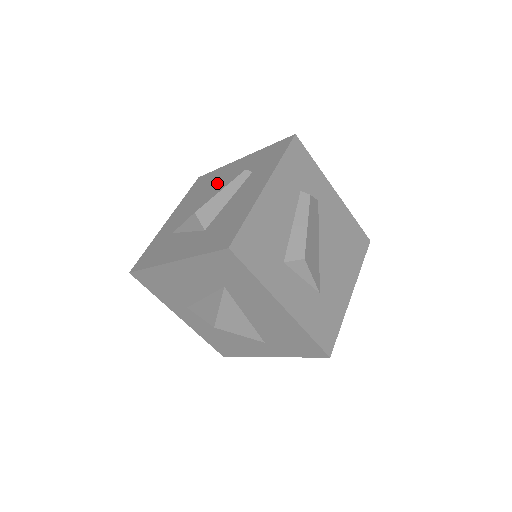
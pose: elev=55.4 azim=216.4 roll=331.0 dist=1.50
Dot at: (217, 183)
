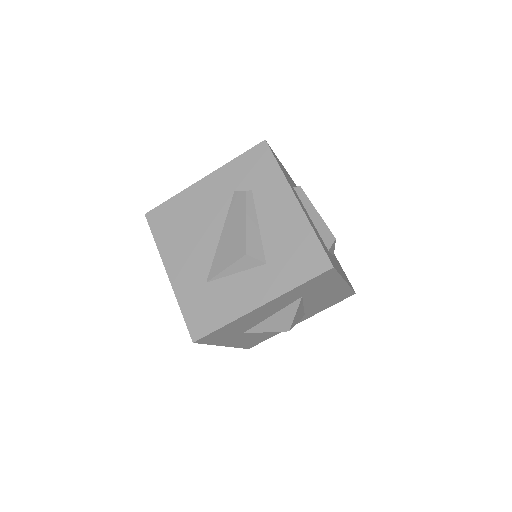
Dot at: (202, 214)
